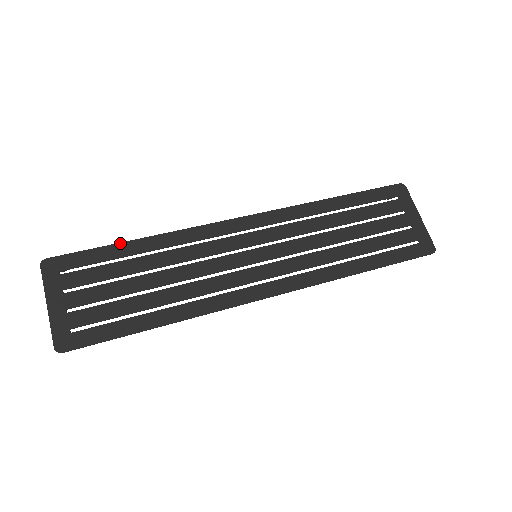
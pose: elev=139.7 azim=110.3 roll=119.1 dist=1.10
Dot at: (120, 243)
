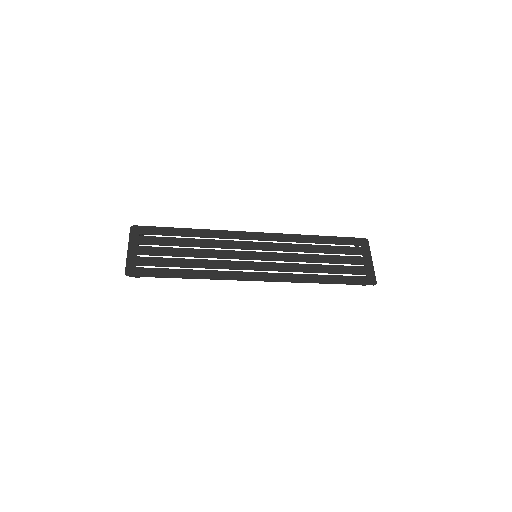
Dot at: (178, 228)
